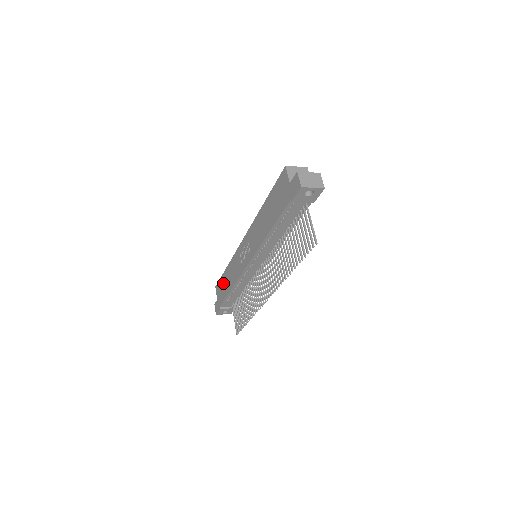
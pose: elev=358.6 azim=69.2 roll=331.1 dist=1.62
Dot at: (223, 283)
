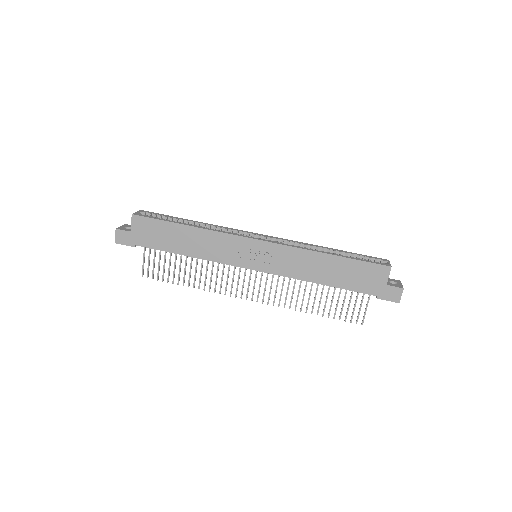
Dot at: (166, 232)
